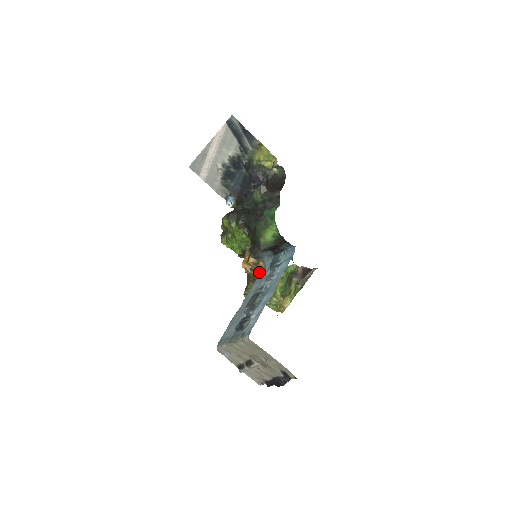
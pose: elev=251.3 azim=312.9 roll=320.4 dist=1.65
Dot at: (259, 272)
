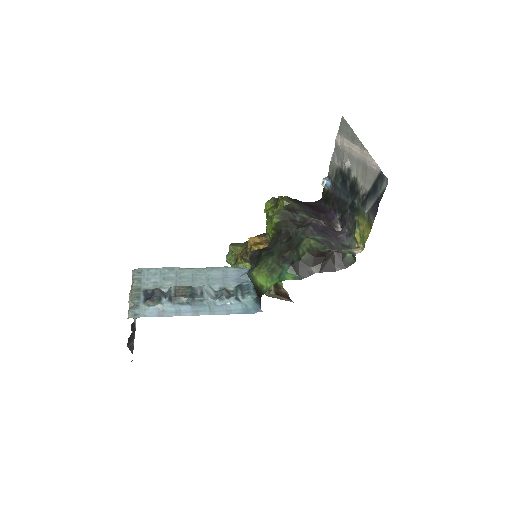
Dot at: occluded
